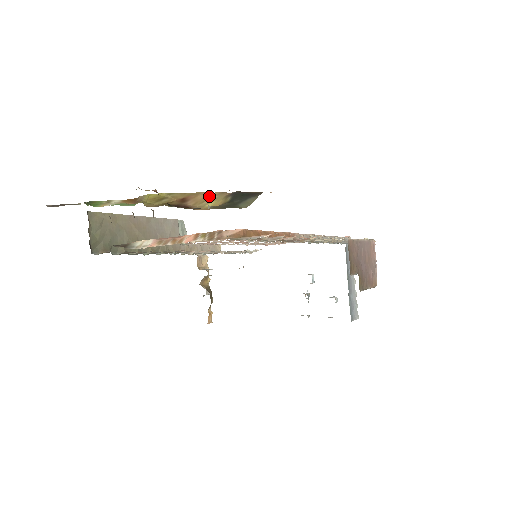
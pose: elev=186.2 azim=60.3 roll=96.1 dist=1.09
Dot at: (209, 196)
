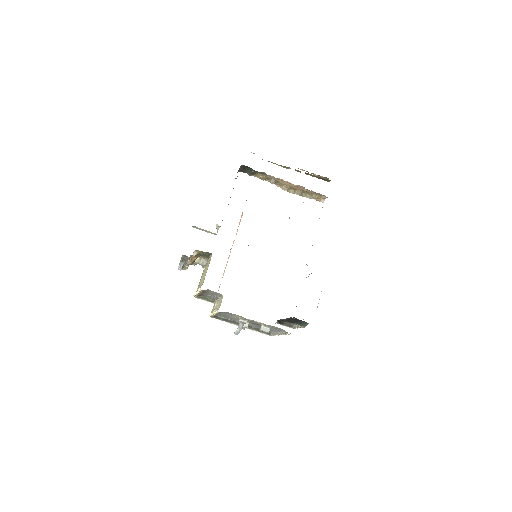
Dot at: occluded
